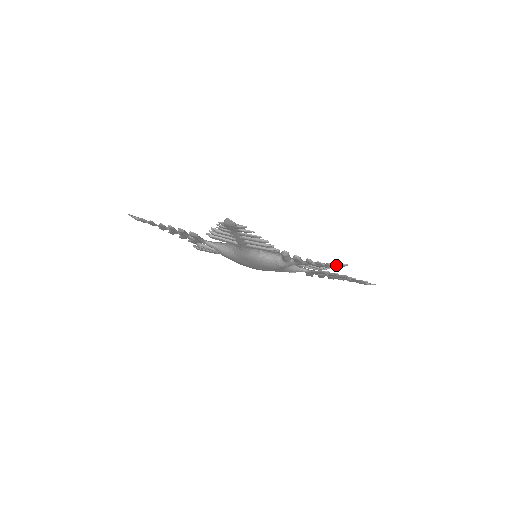
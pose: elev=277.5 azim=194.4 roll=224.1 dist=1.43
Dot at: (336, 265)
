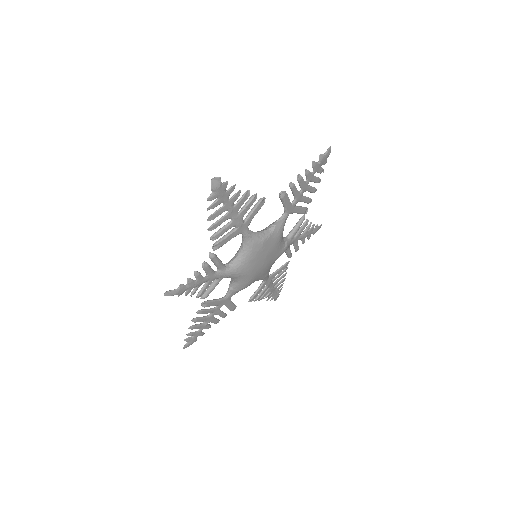
Dot at: (320, 226)
